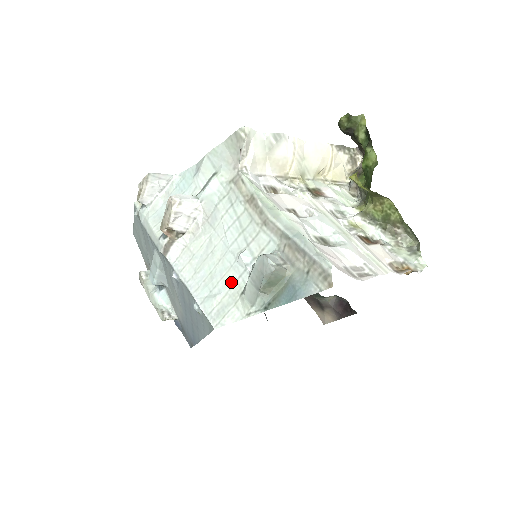
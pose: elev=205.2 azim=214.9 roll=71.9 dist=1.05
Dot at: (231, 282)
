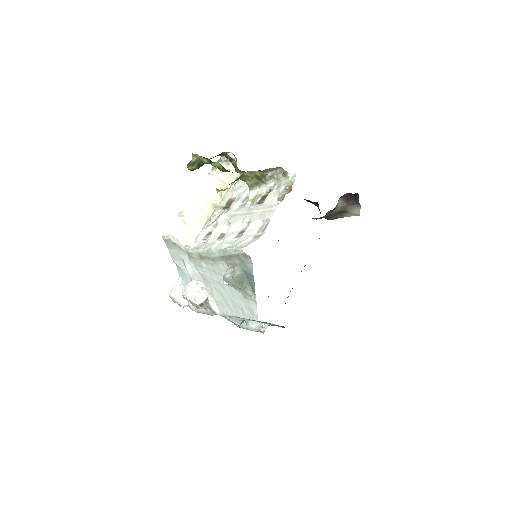
Dot at: (238, 296)
